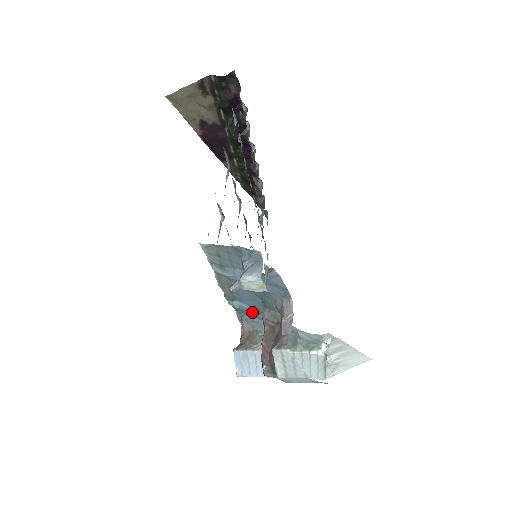
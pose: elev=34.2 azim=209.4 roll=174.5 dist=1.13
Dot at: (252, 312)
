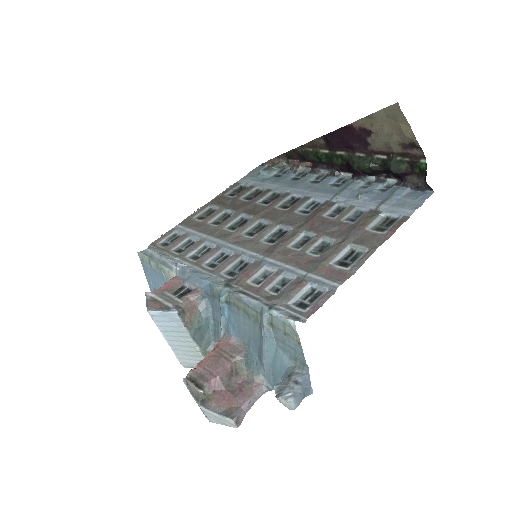
Dot at: (223, 320)
